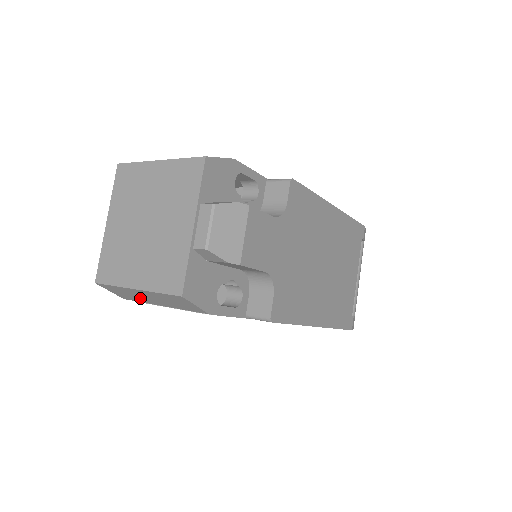
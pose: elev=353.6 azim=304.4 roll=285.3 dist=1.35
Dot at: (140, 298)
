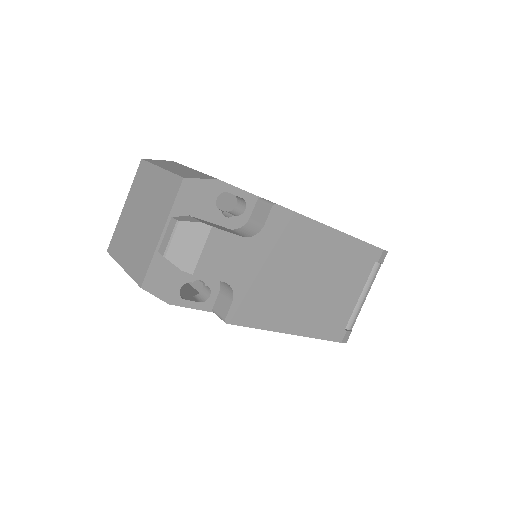
Dot at: occluded
